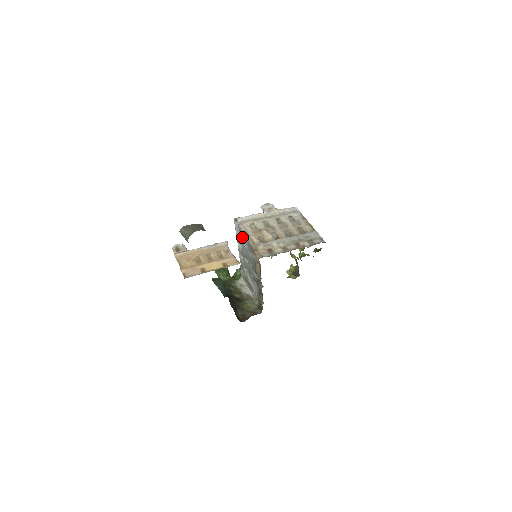
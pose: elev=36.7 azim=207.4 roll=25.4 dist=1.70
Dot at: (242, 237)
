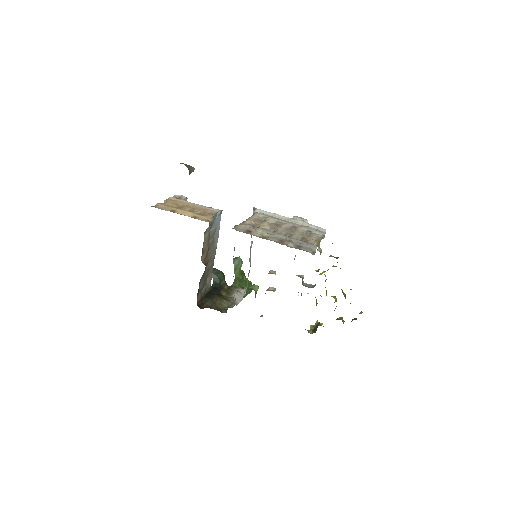
Dot at: occluded
